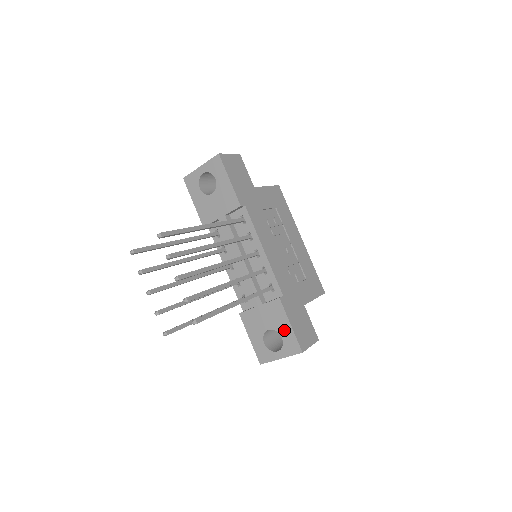
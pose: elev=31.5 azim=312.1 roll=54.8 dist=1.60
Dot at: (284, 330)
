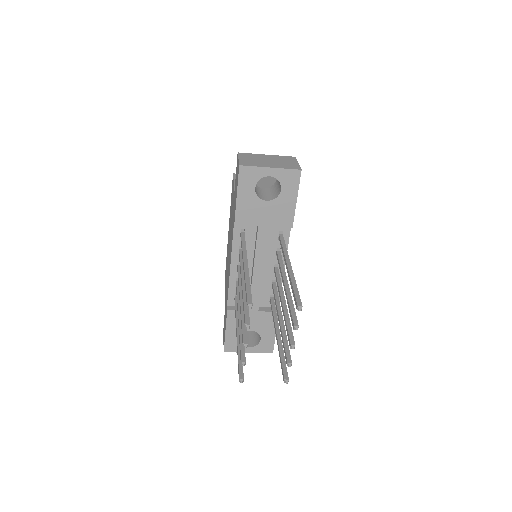
Dot at: (267, 335)
